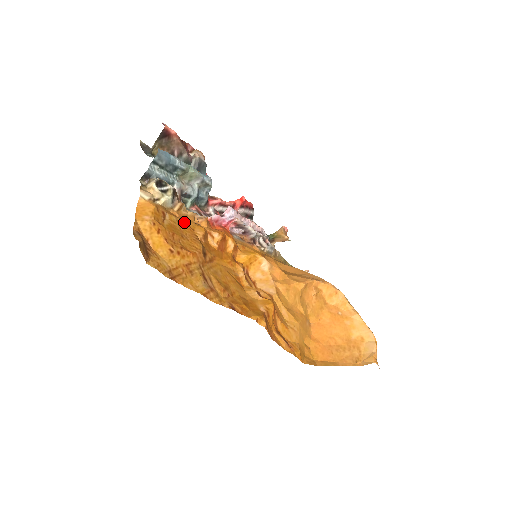
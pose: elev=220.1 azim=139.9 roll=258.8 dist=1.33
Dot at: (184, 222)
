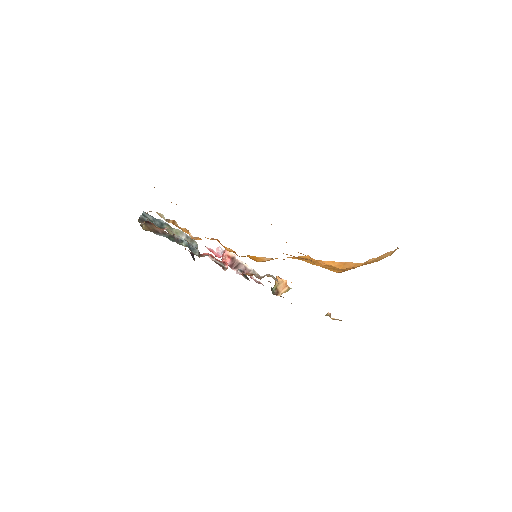
Dot at: occluded
